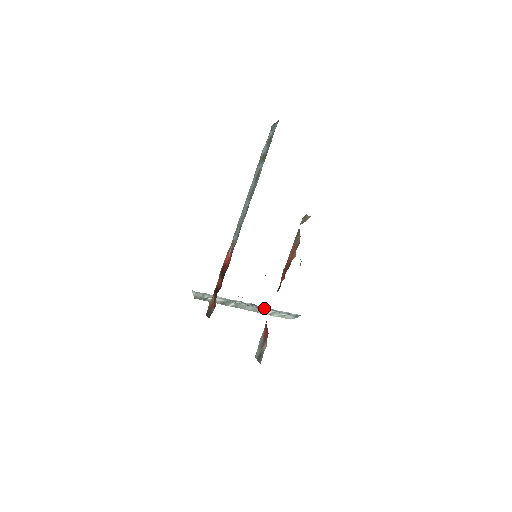
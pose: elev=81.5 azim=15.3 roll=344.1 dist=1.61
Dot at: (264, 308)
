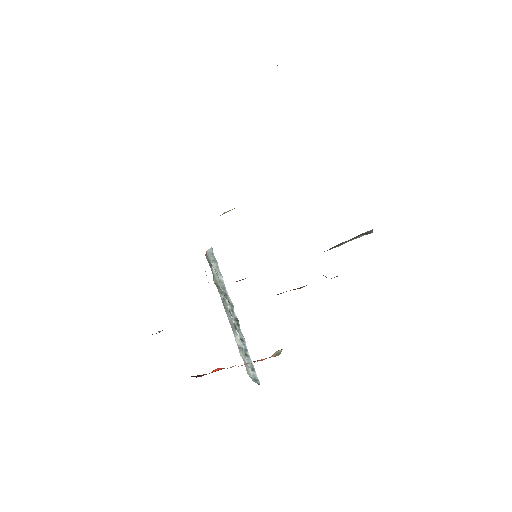
Dot at: (239, 333)
